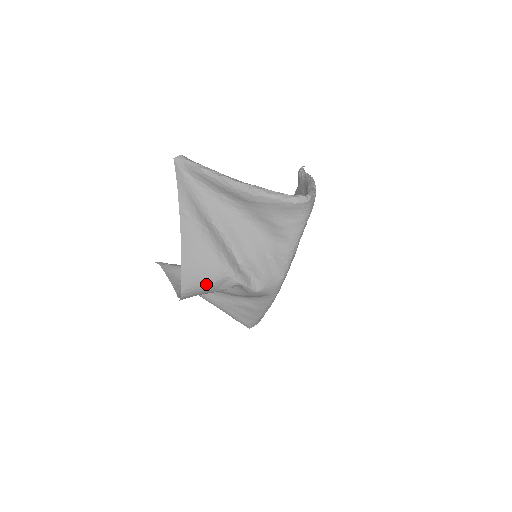
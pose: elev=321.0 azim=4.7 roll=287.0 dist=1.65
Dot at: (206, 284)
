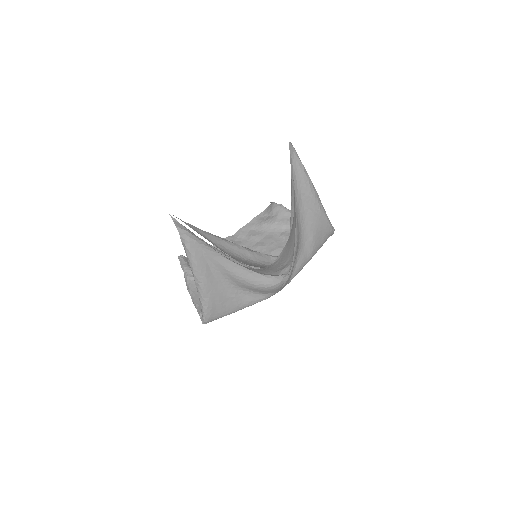
Dot at: (283, 263)
